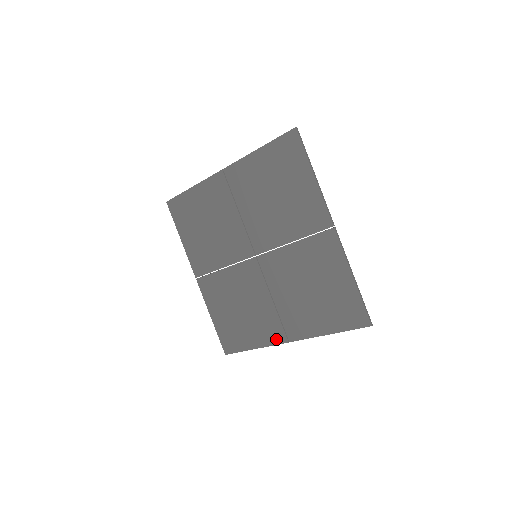
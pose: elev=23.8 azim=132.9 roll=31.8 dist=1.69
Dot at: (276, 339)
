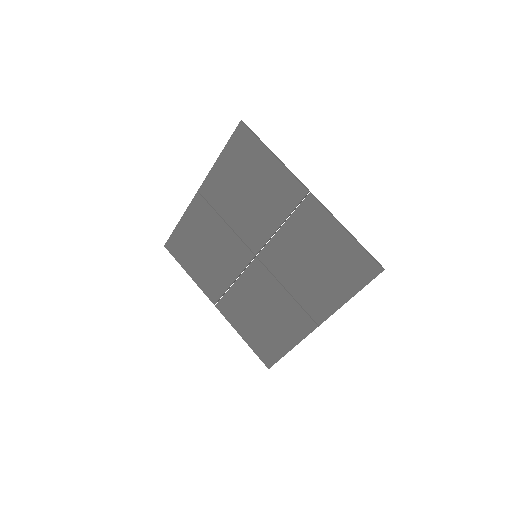
Dot at: (306, 329)
